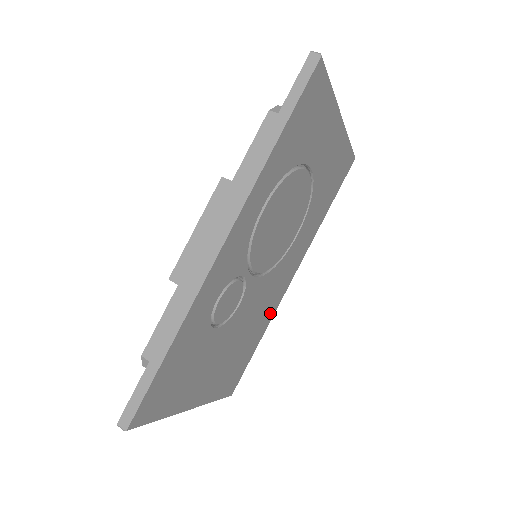
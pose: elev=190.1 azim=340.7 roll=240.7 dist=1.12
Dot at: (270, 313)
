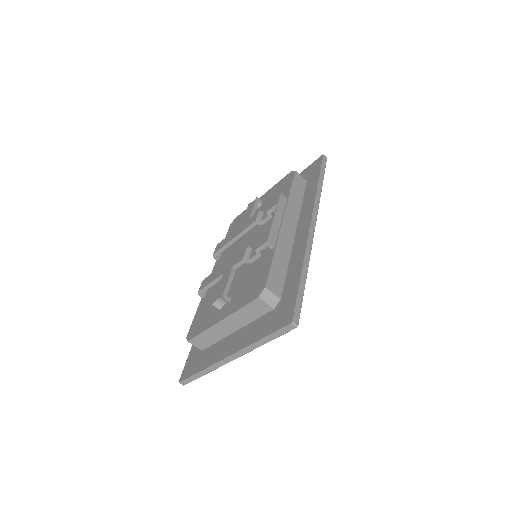
Dot at: occluded
